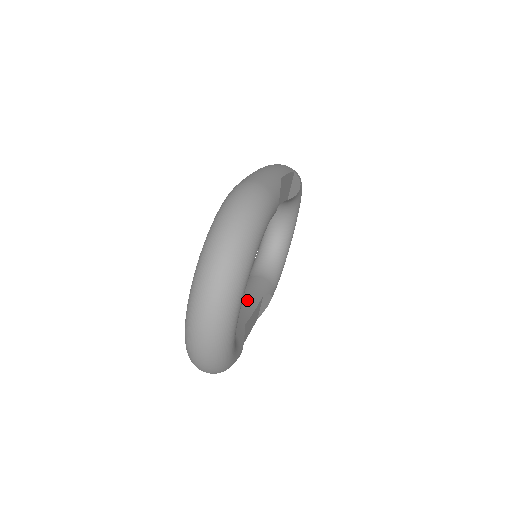
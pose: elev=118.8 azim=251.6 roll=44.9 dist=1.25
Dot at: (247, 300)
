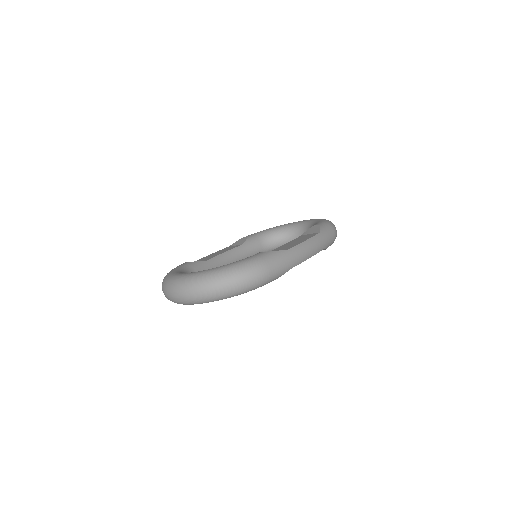
Dot at: (233, 257)
